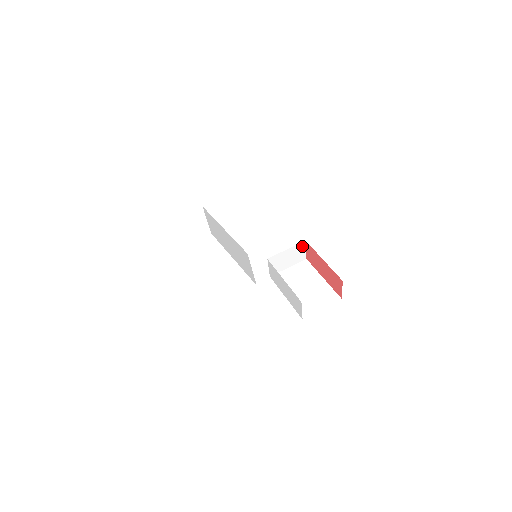
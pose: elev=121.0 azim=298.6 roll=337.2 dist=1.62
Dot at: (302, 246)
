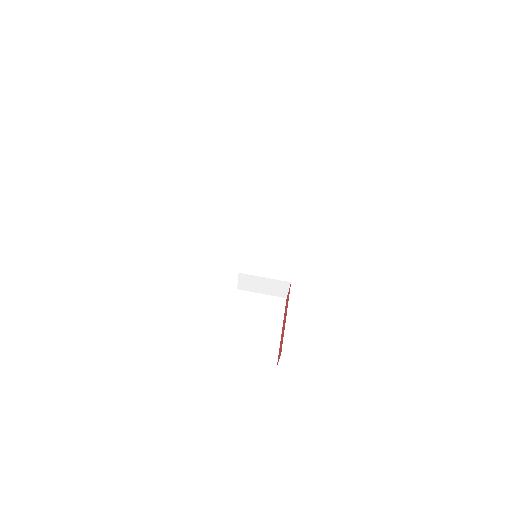
Dot at: (285, 284)
